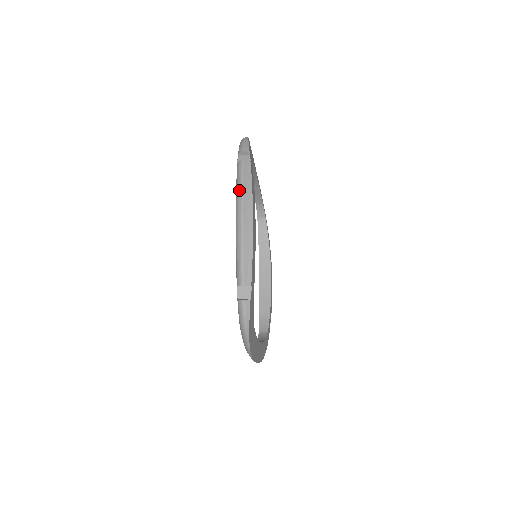
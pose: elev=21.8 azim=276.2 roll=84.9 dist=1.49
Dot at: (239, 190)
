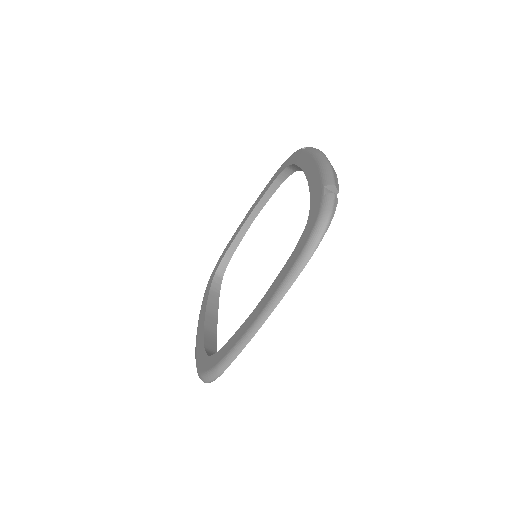
Dot at: (318, 150)
